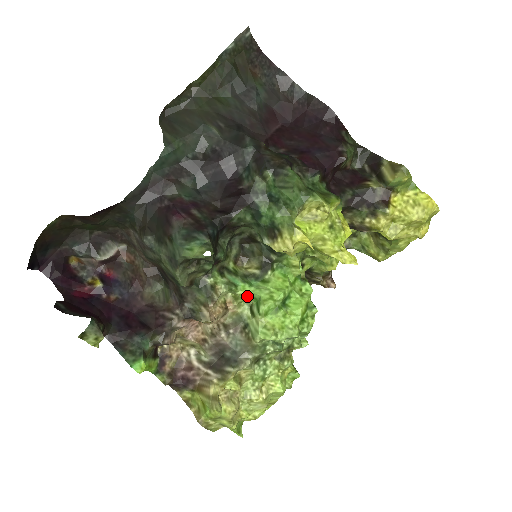
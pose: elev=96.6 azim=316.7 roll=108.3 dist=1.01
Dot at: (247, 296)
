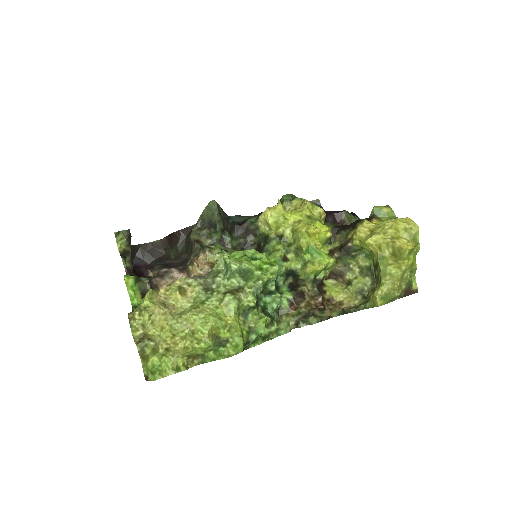
Dot at: occluded
